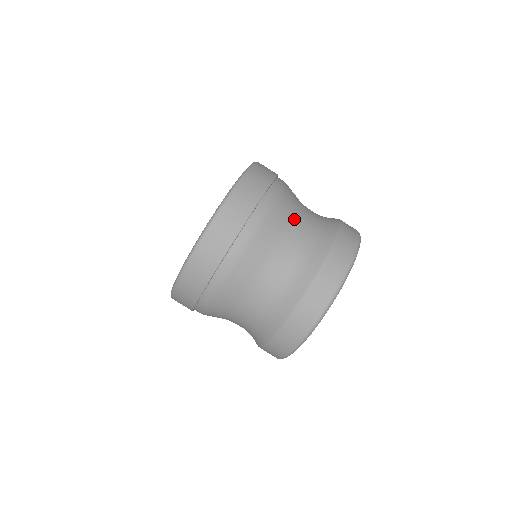
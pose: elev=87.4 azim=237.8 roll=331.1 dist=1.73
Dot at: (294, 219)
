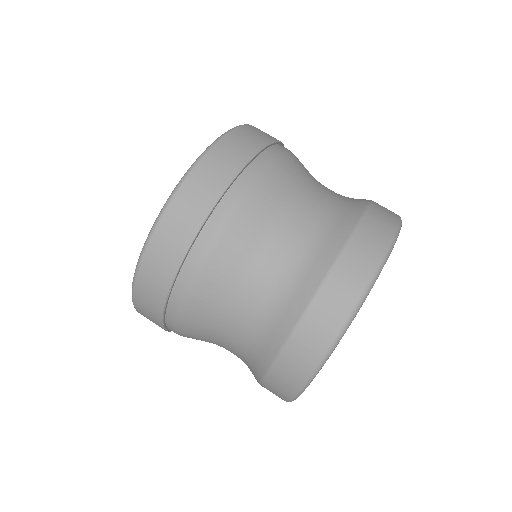
Dot at: occluded
